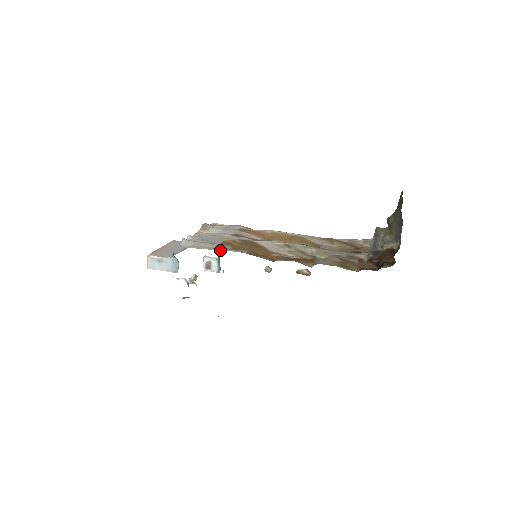
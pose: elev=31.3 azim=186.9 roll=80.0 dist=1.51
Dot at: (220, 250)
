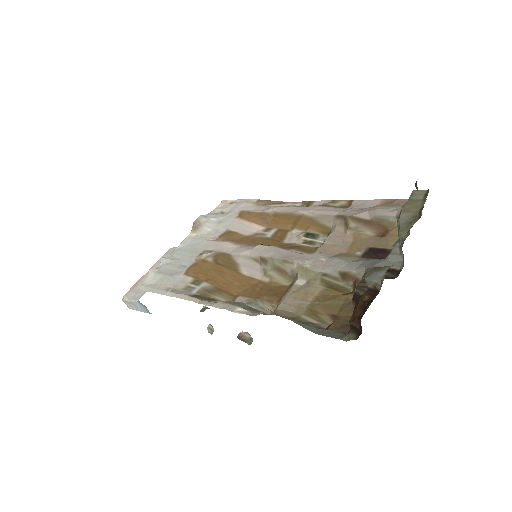
Dot at: occluded
